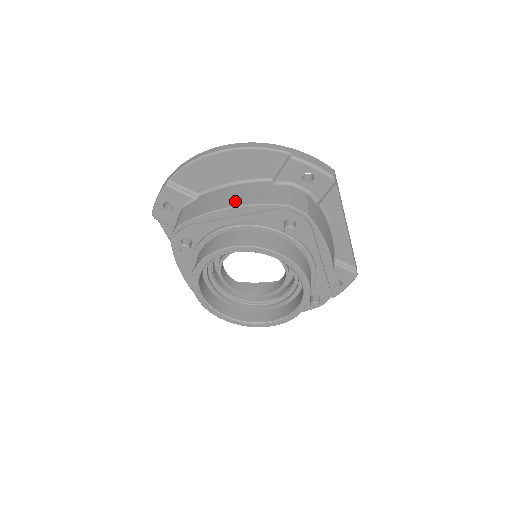
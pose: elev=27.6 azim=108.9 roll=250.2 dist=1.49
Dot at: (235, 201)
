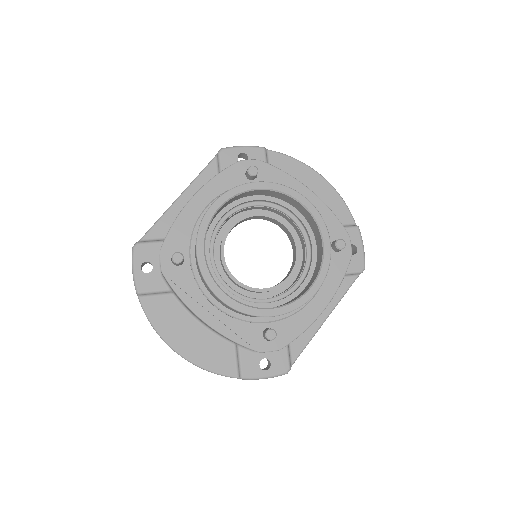
Dot at: occluded
